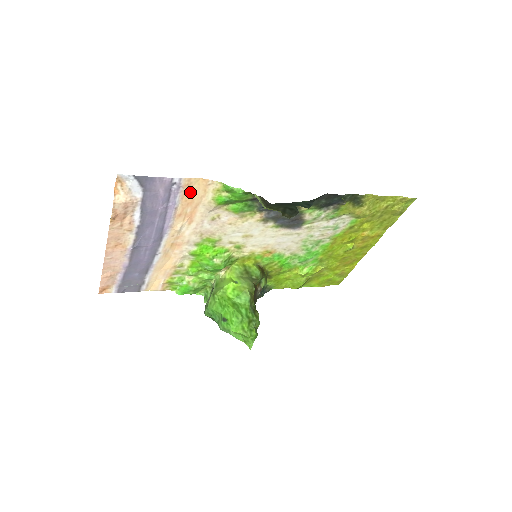
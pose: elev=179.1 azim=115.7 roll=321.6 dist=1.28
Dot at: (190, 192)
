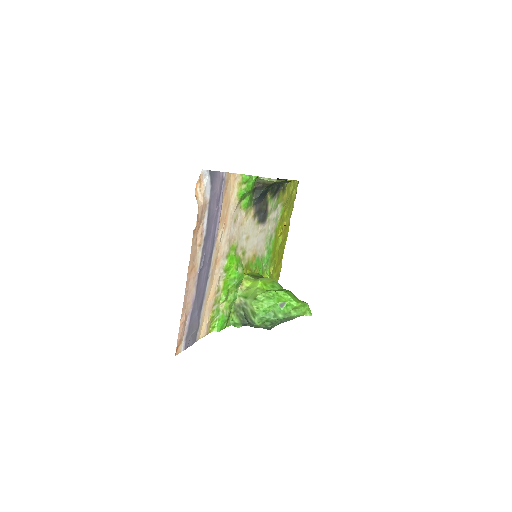
Dot at: (227, 190)
